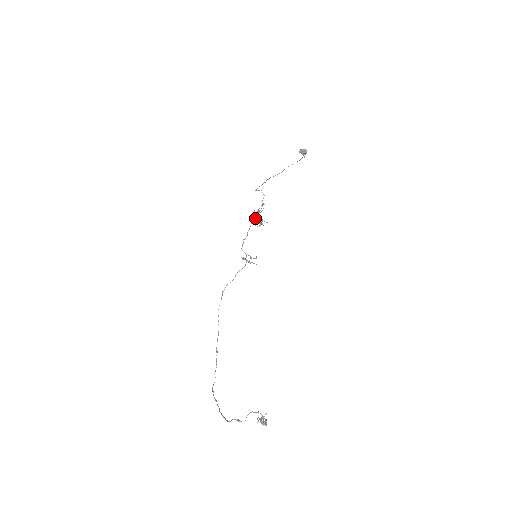
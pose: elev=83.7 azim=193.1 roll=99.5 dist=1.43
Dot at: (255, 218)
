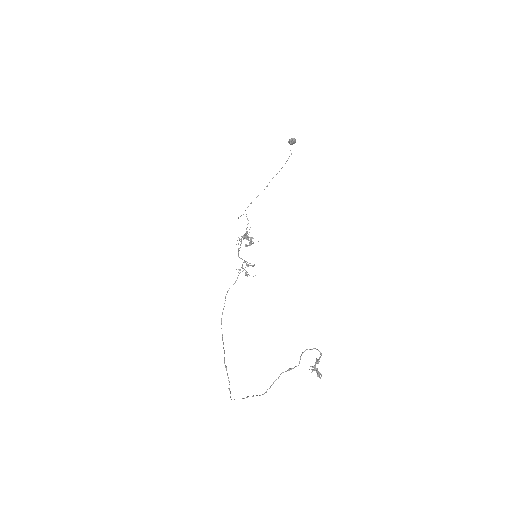
Dot at: occluded
